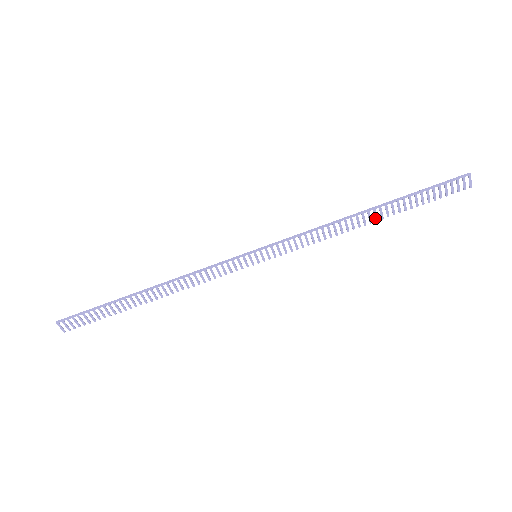
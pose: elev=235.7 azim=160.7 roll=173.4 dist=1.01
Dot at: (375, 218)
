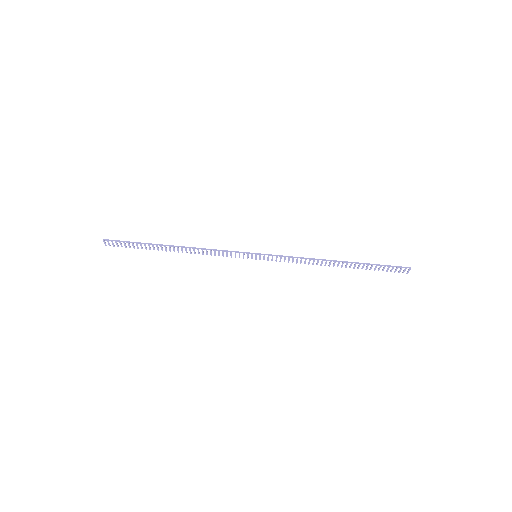
Dot at: (341, 266)
